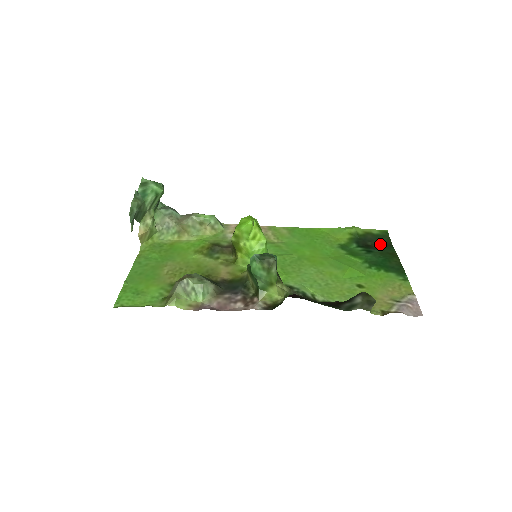
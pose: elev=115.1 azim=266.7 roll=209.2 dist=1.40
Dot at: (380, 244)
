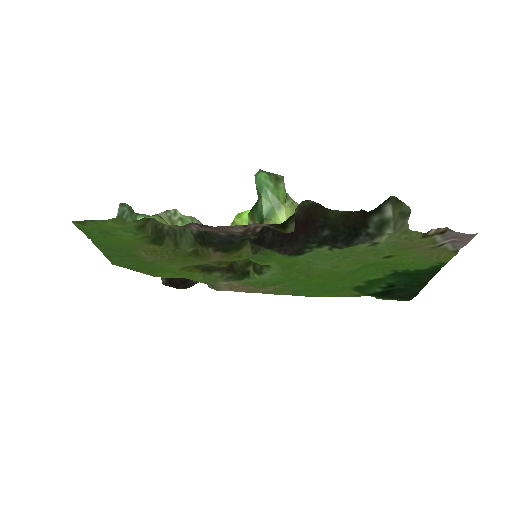
Dot at: (402, 295)
